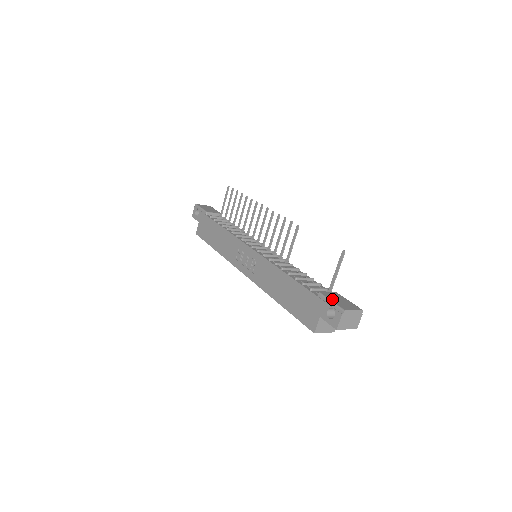
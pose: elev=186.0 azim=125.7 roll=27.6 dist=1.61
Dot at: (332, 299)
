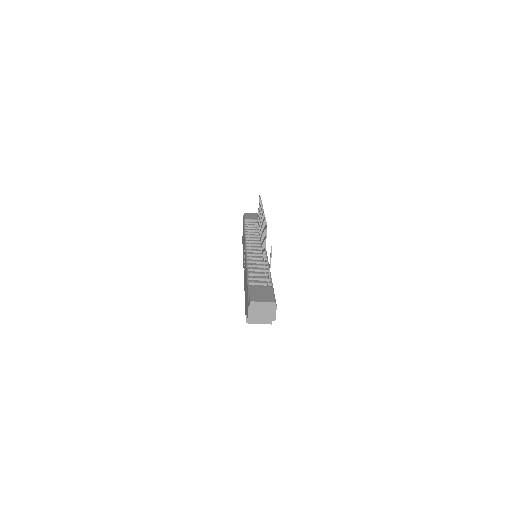
Dot at: (253, 292)
